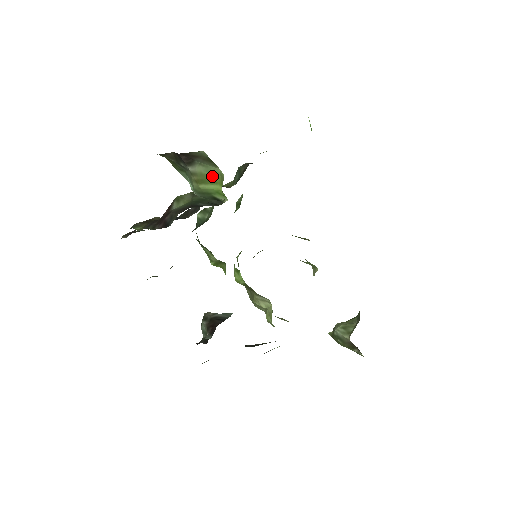
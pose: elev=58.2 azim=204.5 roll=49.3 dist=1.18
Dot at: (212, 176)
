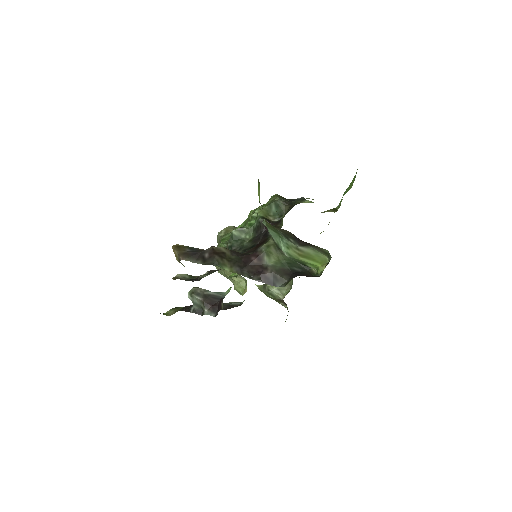
Dot at: (317, 258)
